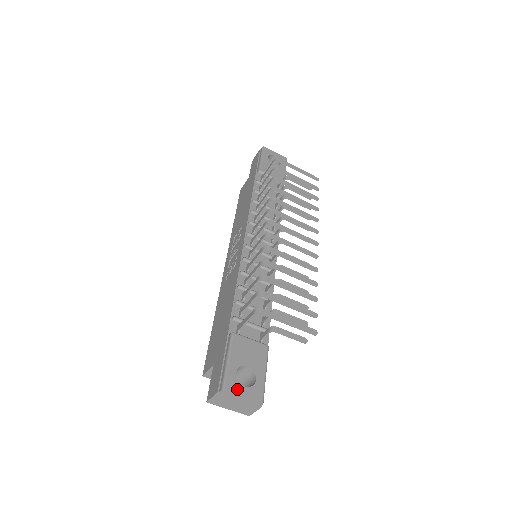
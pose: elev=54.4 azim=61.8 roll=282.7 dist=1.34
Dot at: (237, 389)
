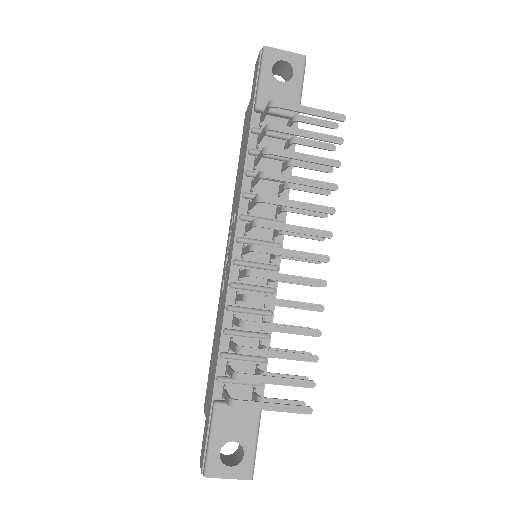
Dot at: (221, 472)
